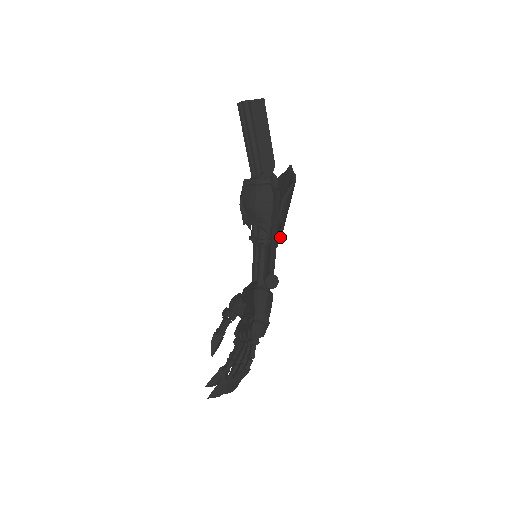
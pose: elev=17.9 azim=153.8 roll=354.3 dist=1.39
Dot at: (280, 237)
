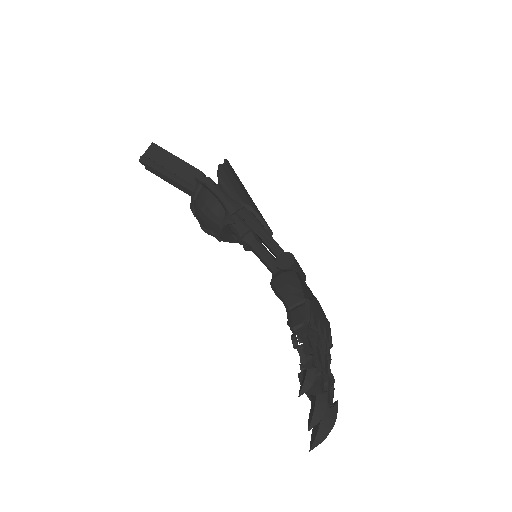
Dot at: (260, 217)
